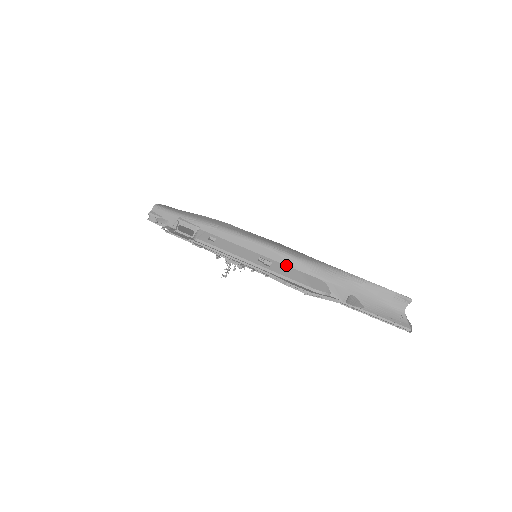
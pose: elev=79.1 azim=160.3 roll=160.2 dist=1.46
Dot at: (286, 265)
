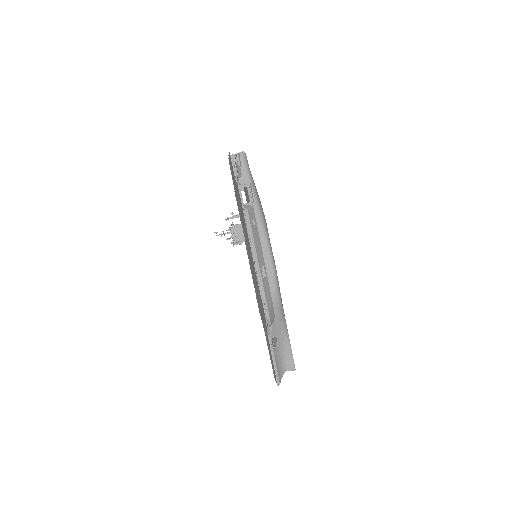
Dot at: (270, 287)
